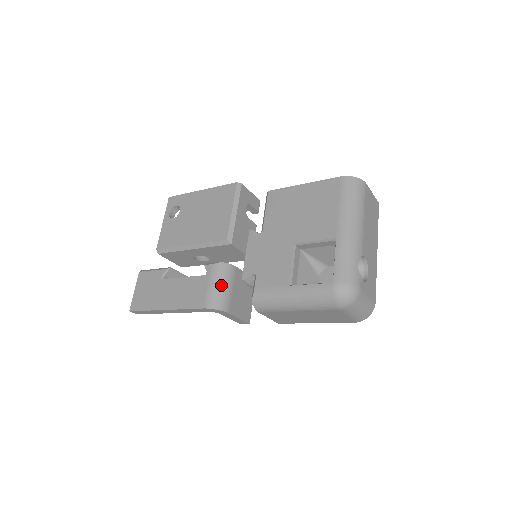
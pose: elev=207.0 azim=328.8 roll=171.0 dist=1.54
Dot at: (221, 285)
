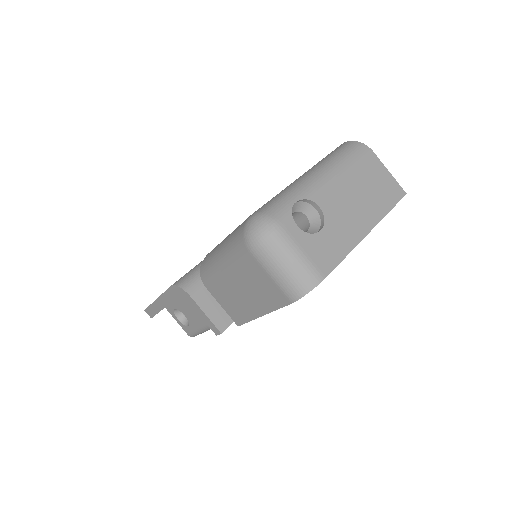
Dot at: occluded
